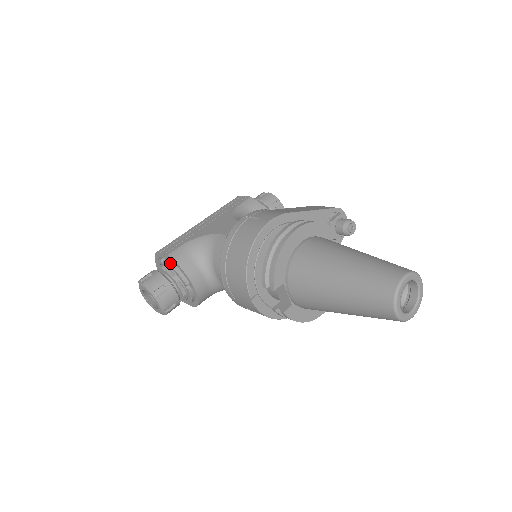
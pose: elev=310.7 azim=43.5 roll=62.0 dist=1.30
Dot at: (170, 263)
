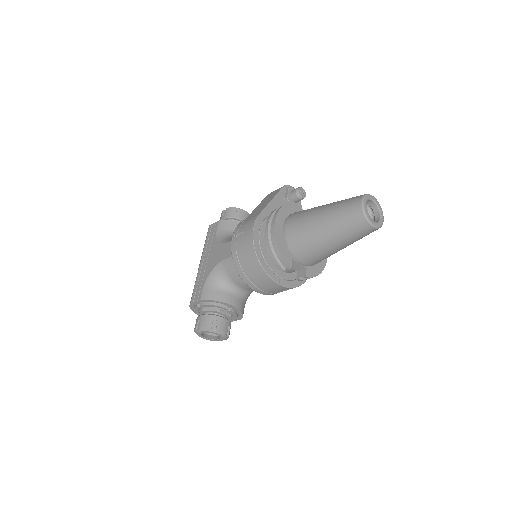
Dot at: (206, 303)
